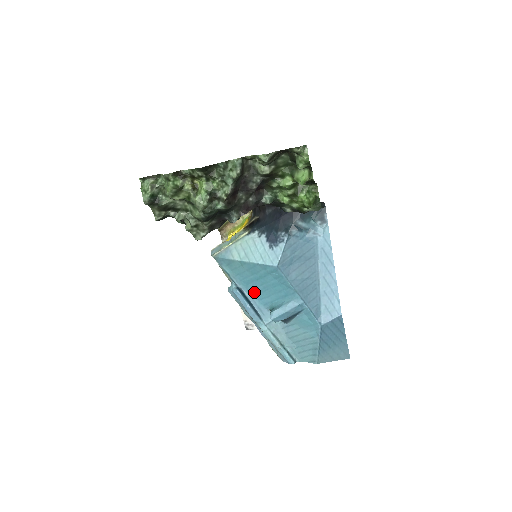
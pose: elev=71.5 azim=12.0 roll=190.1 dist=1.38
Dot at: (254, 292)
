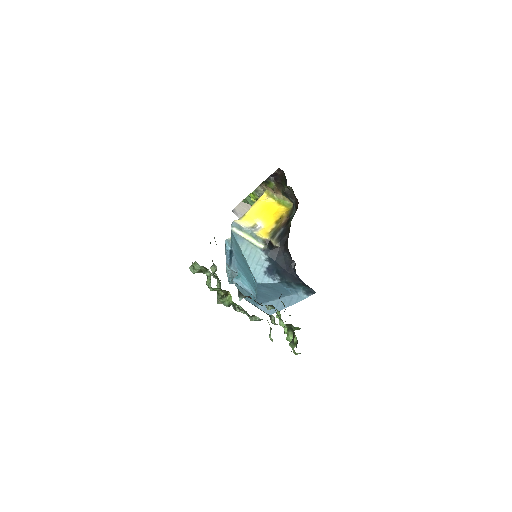
Dot at: (238, 260)
